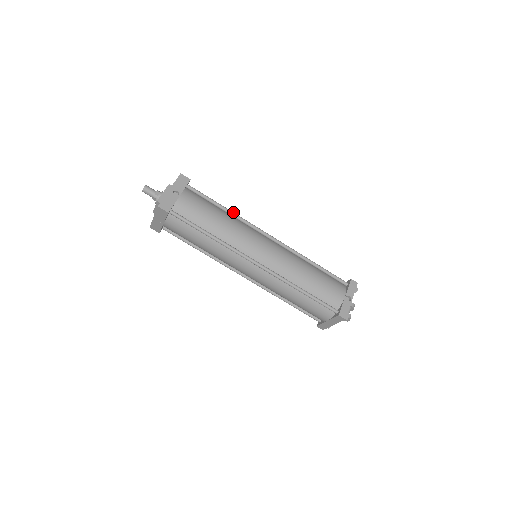
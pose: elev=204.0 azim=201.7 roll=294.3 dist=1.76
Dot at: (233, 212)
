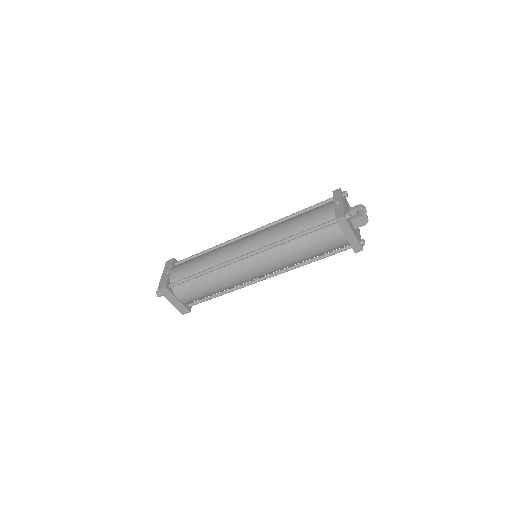
Dot at: (214, 247)
